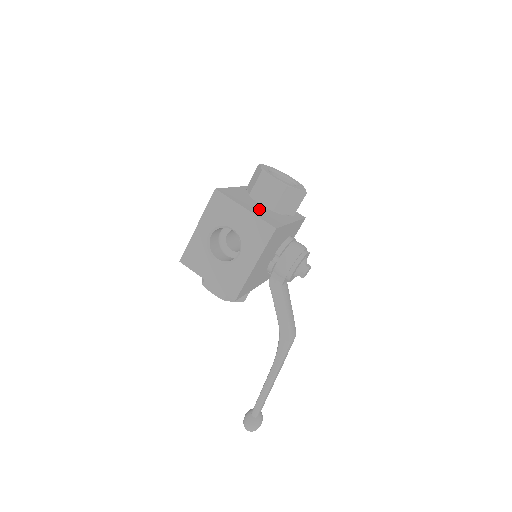
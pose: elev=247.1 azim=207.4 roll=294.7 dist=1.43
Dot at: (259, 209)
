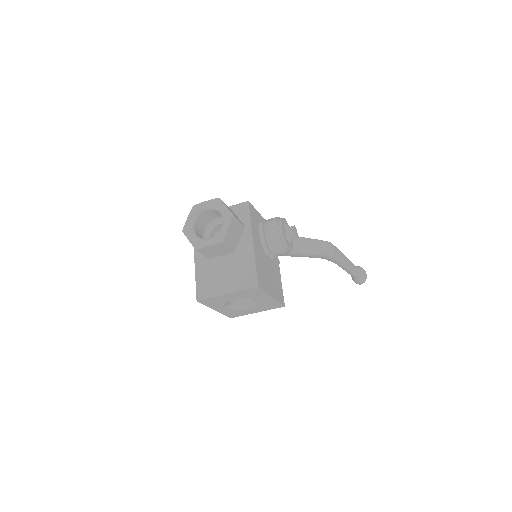
Dot at: (229, 272)
